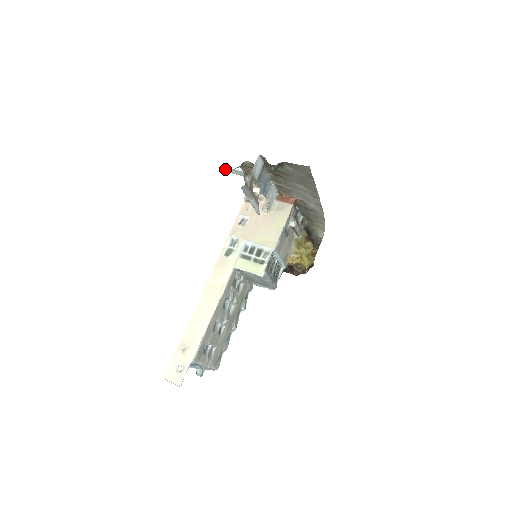
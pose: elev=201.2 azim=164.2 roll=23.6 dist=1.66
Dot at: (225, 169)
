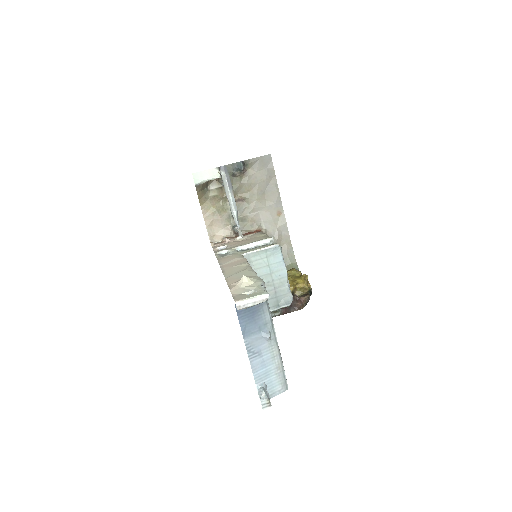
Dot at: (197, 176)
